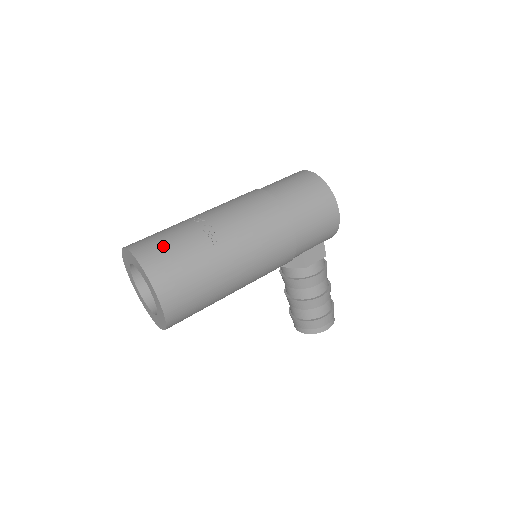
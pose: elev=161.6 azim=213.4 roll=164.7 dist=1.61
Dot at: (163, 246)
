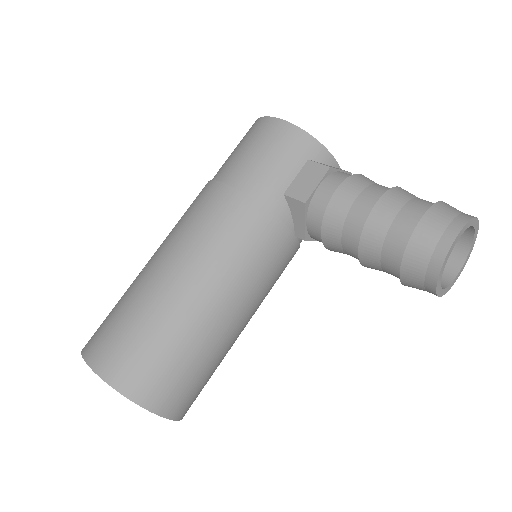
Dot at: occluded
